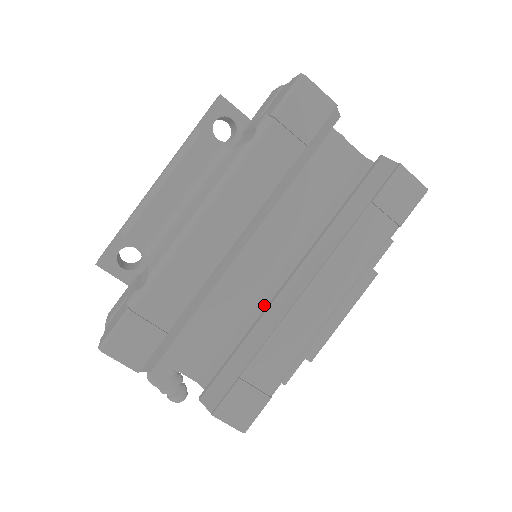
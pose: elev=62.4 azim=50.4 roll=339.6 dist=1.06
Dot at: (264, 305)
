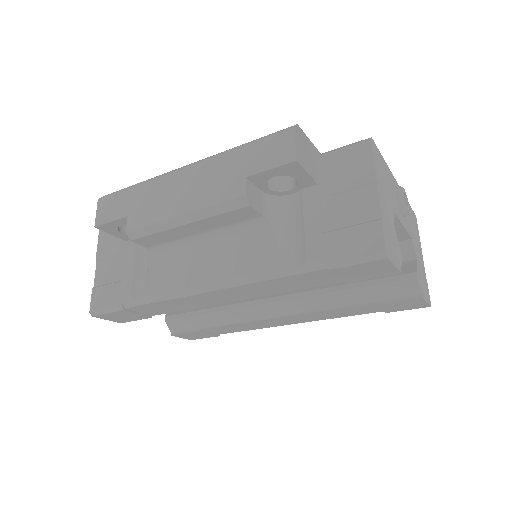
Dot at: occluded
